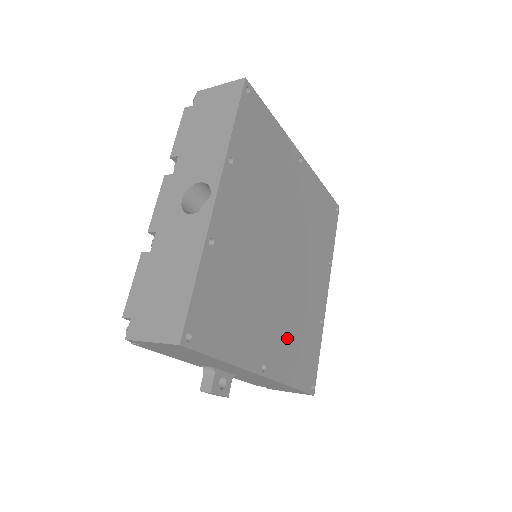
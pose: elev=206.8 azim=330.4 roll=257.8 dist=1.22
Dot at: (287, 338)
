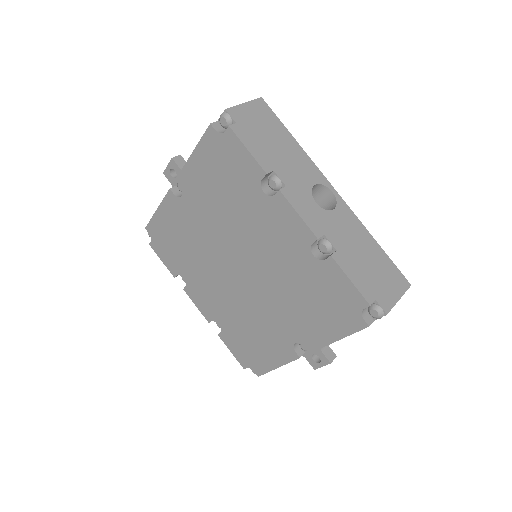
Dot at: occluded
